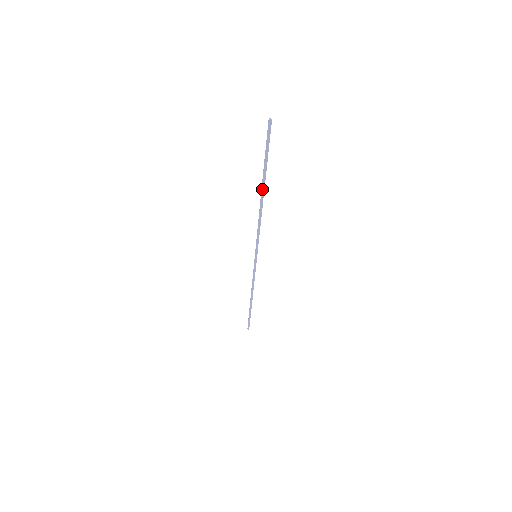
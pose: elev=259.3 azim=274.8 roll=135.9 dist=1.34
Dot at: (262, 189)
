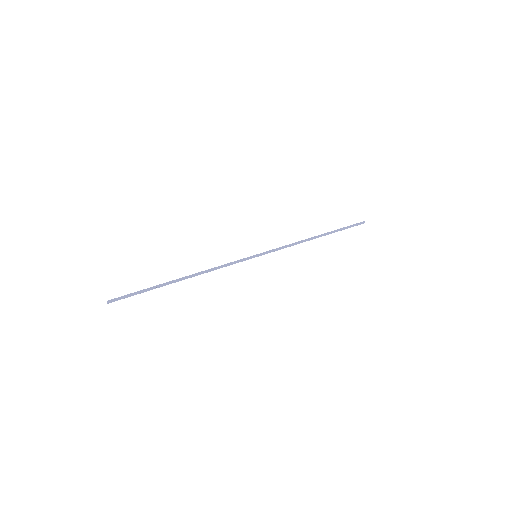
Dot at: (323, 234)
